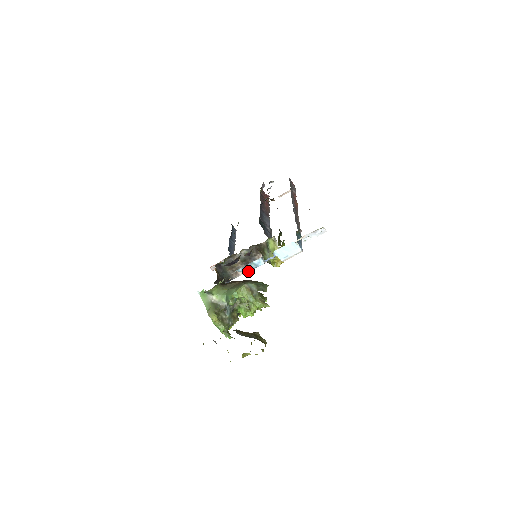
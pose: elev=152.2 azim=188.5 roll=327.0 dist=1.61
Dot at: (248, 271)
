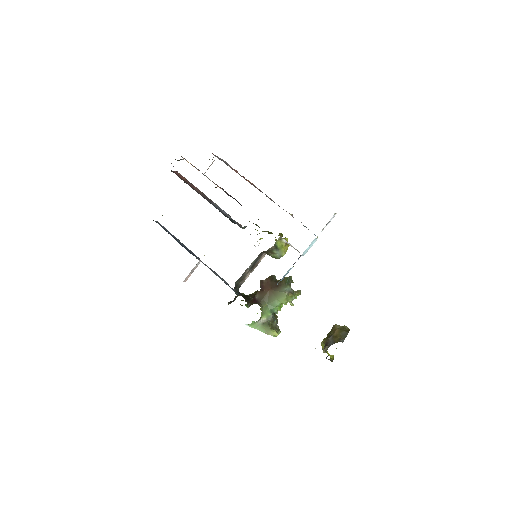
Dot at: occluded
